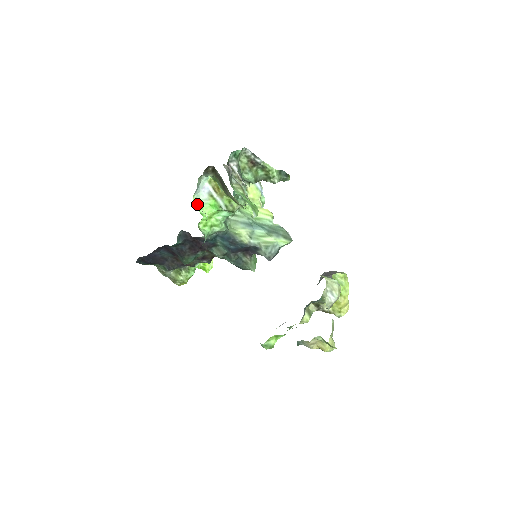
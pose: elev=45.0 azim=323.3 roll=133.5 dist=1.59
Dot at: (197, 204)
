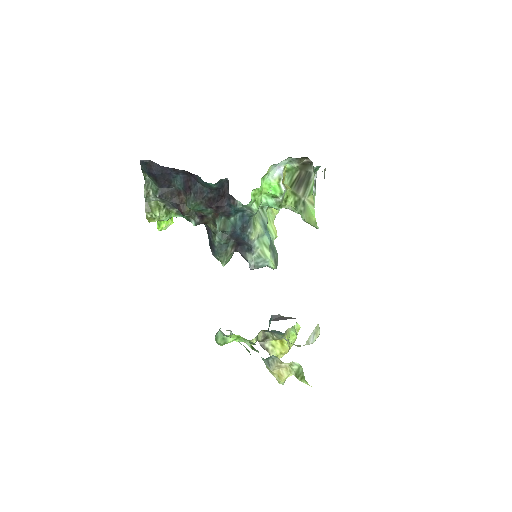
Dot at: (267, 173)
